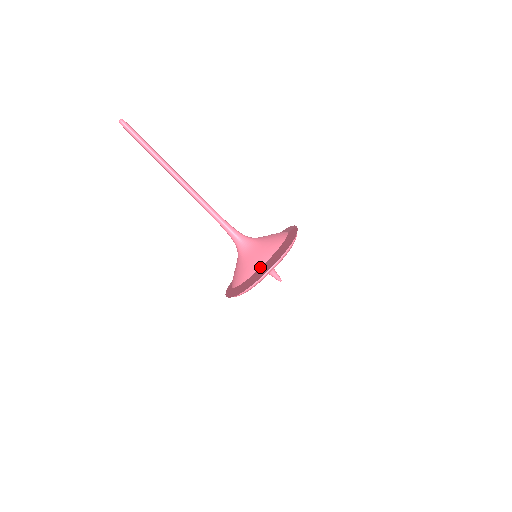
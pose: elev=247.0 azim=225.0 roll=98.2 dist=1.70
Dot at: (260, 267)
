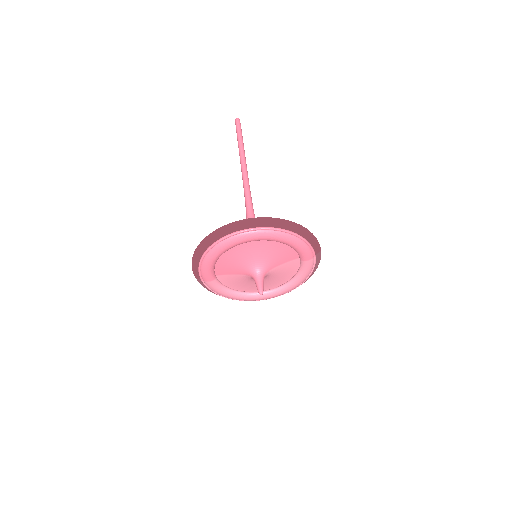
Dot at: occluded
